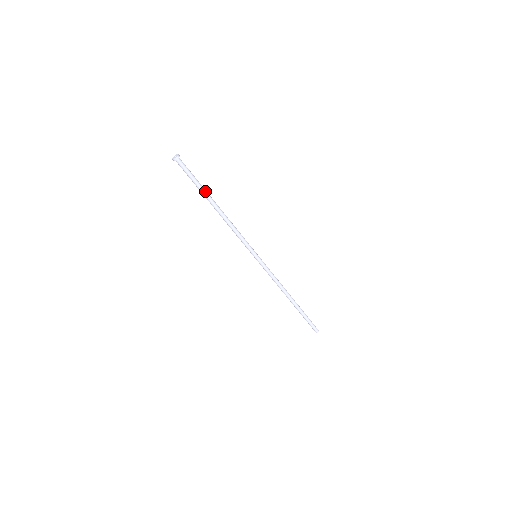
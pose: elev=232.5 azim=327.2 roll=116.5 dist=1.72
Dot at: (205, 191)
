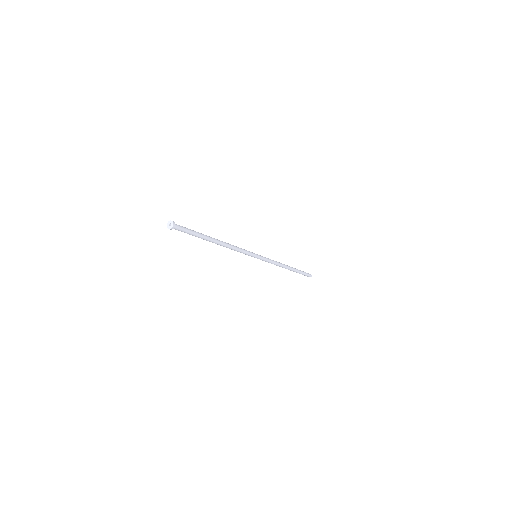
Dot at: (204, 236)
